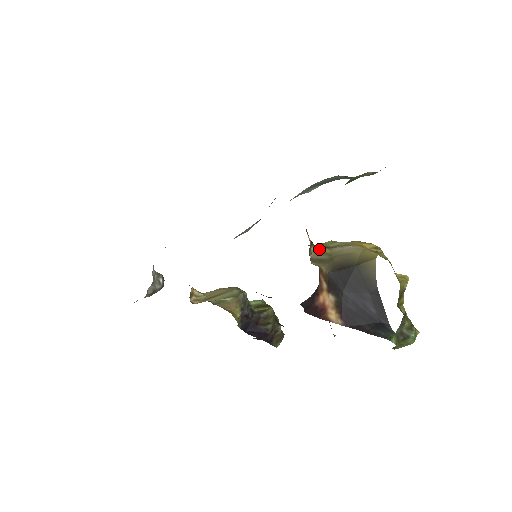
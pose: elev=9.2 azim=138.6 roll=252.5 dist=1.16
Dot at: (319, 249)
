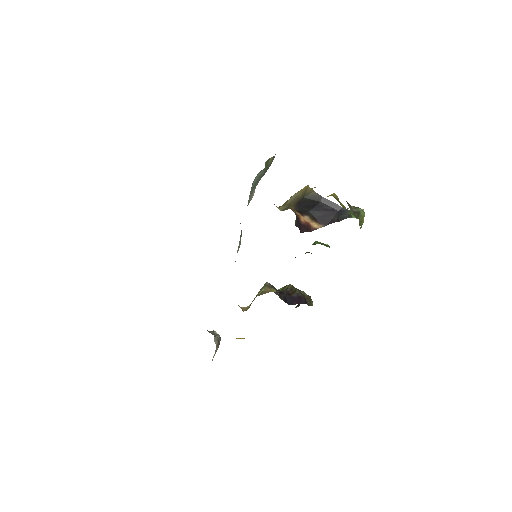
Dot at: (281, 206)
